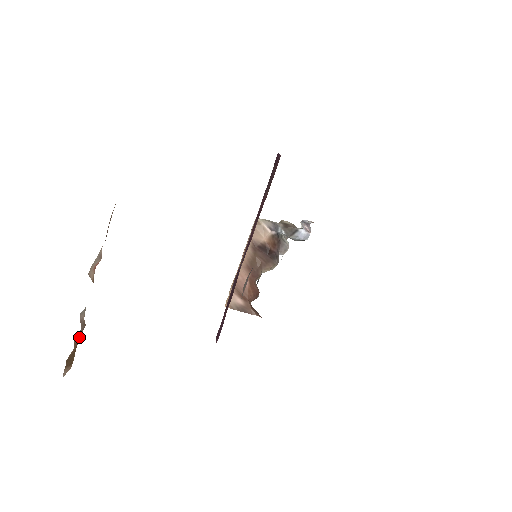
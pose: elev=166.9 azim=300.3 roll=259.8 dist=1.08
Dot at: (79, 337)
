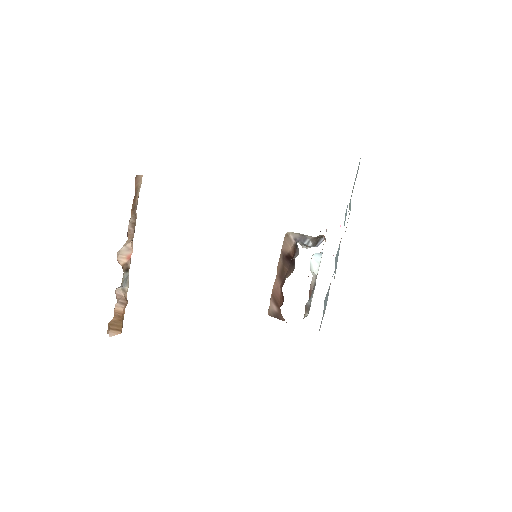
Dot at: (122, 310)
